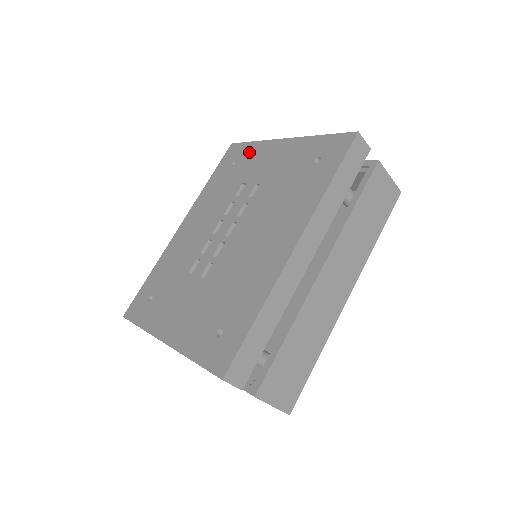
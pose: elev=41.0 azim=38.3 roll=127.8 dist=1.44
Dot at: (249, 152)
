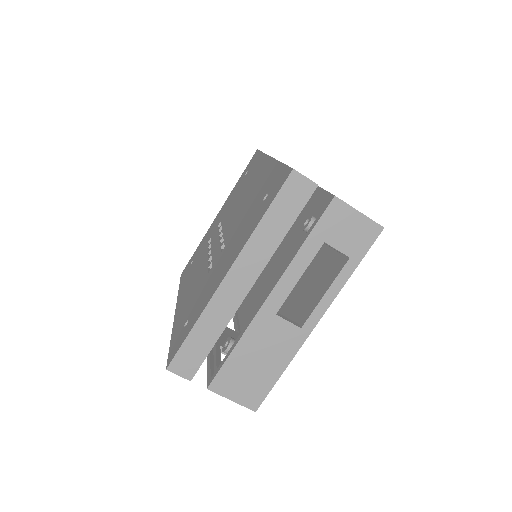
Dot at: occluded
